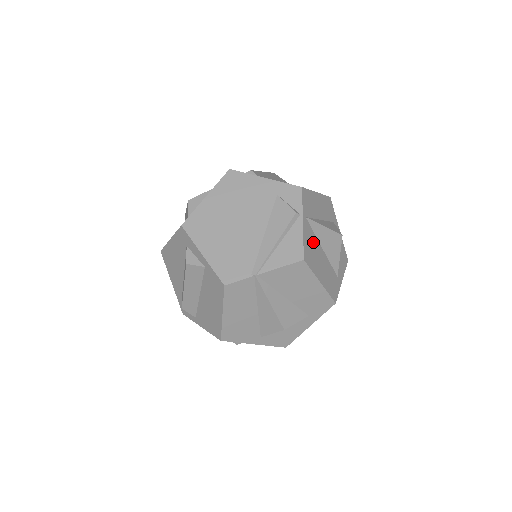
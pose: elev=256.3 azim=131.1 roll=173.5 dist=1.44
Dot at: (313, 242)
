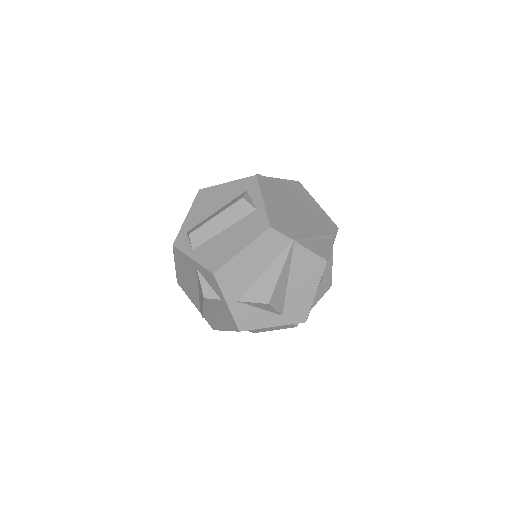
Dot at: occluded
